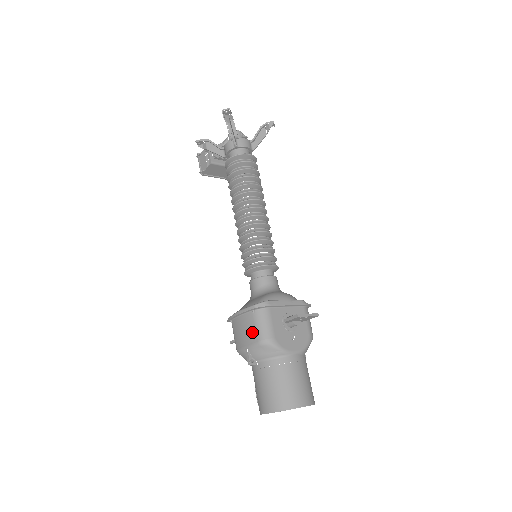
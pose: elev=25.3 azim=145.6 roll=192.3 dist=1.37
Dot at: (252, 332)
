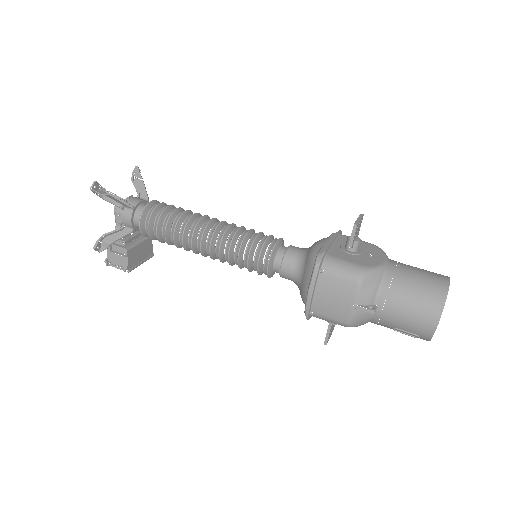
Dot at: (342, 286)
